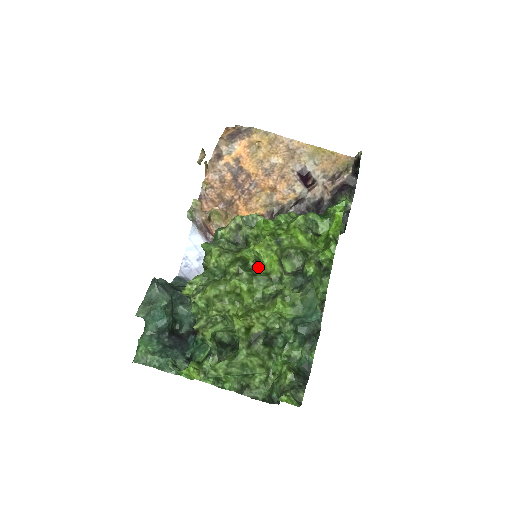
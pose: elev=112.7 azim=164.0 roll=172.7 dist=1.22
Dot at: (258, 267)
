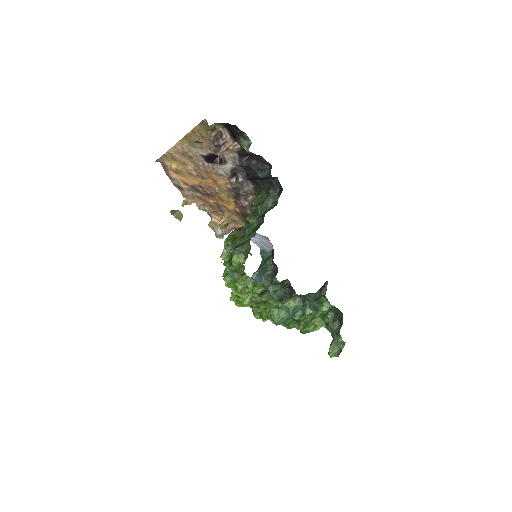
Dot at: occluded
